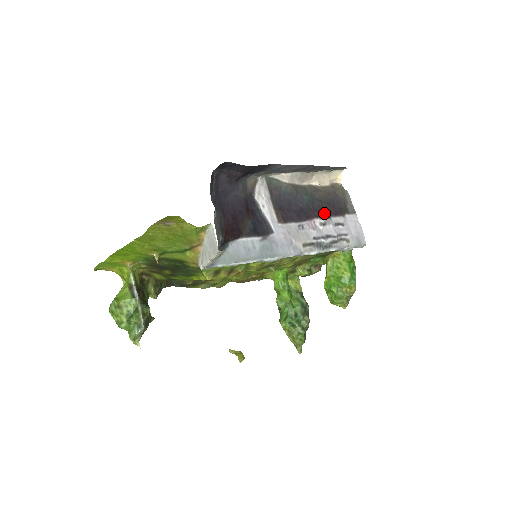
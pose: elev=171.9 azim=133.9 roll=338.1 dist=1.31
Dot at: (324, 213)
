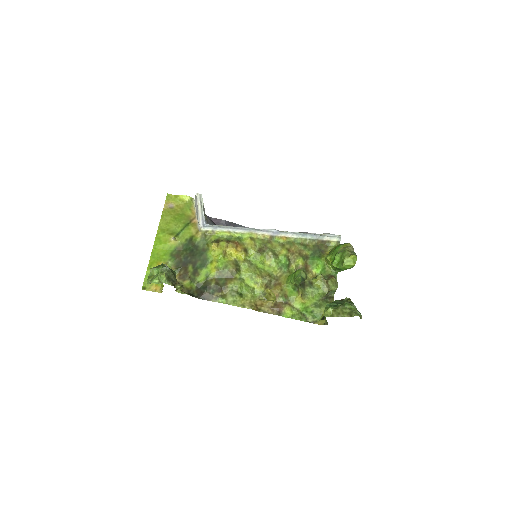
Dot at: occluded
